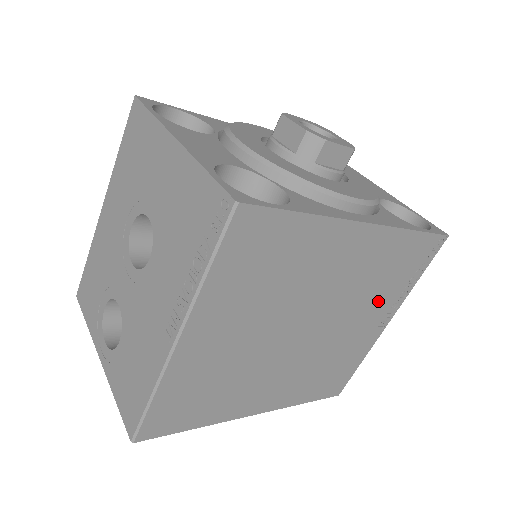
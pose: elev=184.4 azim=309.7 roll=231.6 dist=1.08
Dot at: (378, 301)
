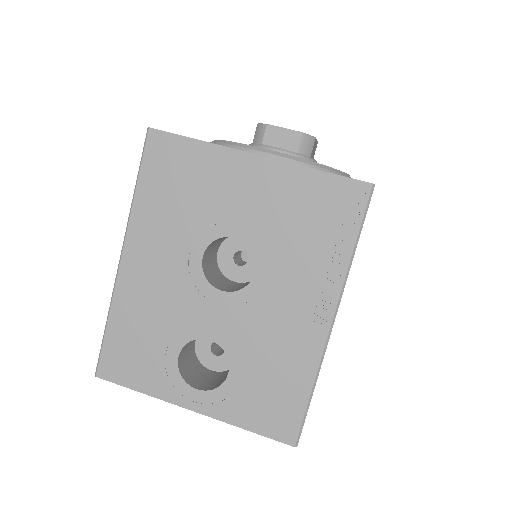
Dot at: occluded
